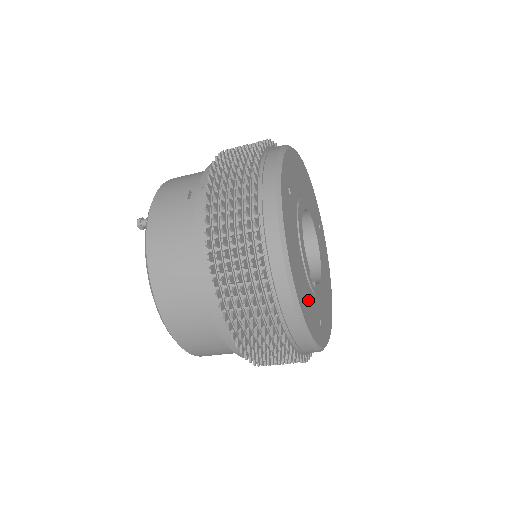
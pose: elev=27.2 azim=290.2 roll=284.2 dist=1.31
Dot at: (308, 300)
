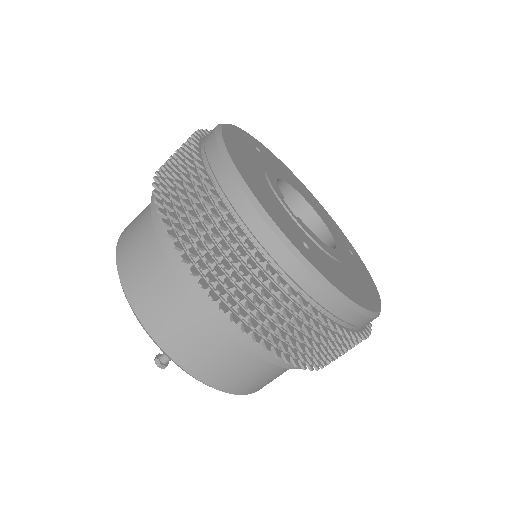
Dot at: (267, 195)
